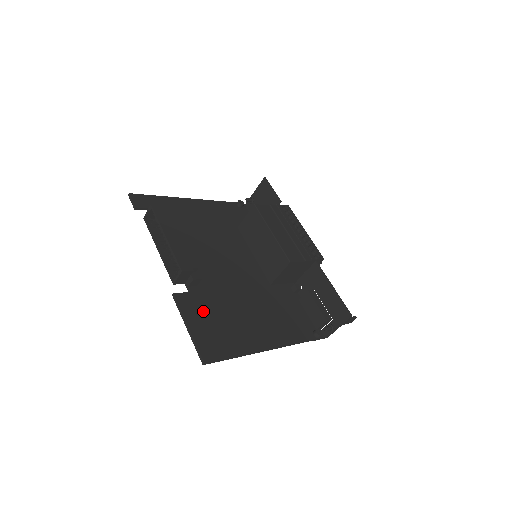
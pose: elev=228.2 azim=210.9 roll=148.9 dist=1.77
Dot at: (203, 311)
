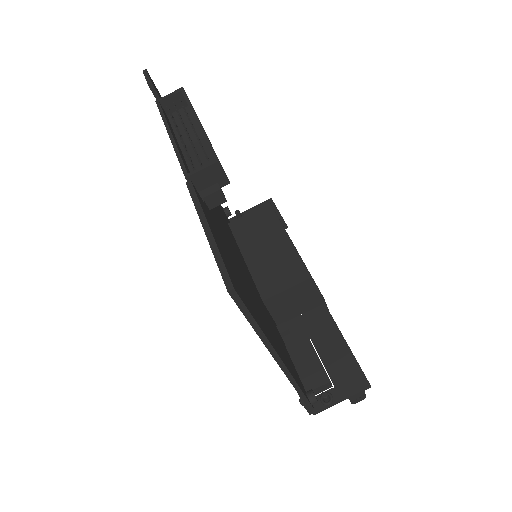
Dot at: (220, 237)
